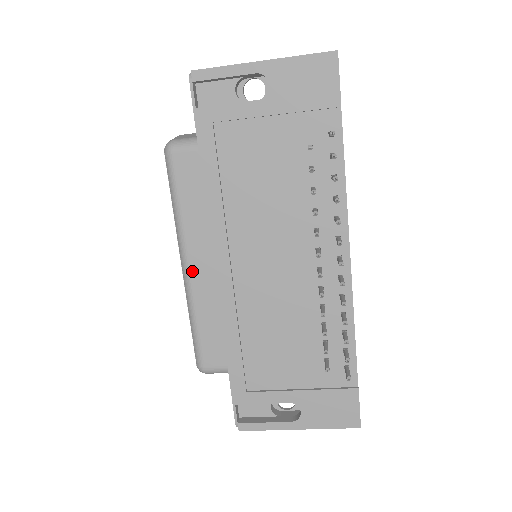
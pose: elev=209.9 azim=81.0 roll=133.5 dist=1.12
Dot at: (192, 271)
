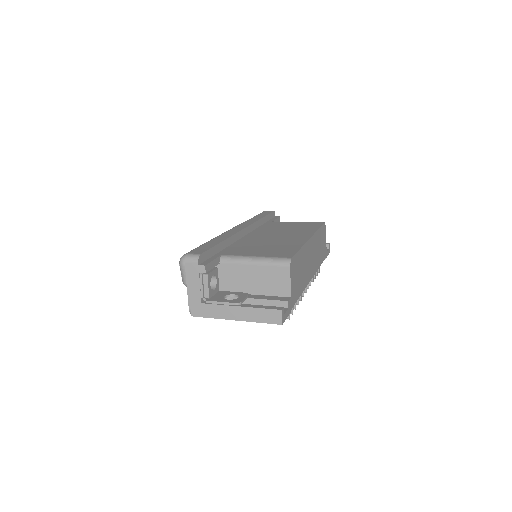
Dot at: occluded
